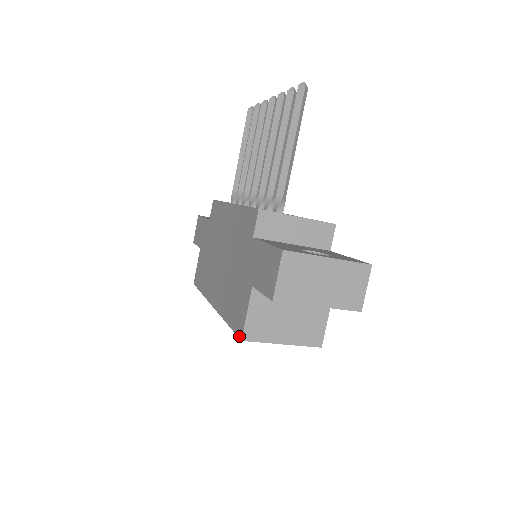
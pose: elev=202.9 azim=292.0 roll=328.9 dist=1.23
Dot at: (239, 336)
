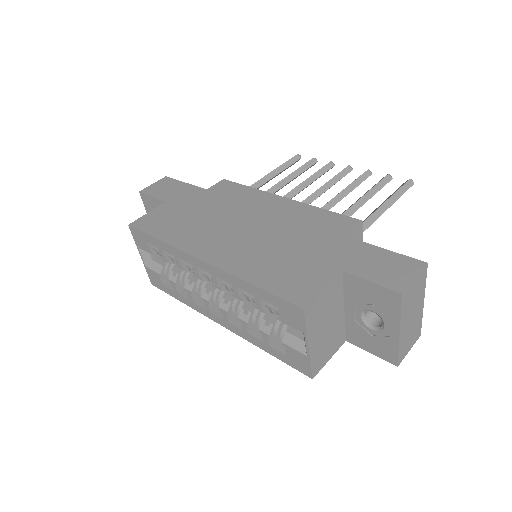
Dot at: (298, 303)
